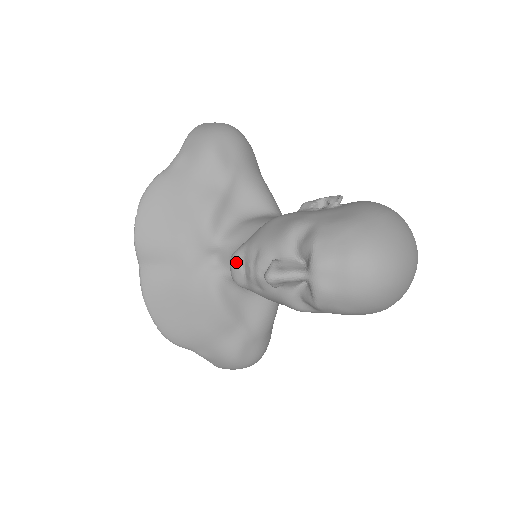
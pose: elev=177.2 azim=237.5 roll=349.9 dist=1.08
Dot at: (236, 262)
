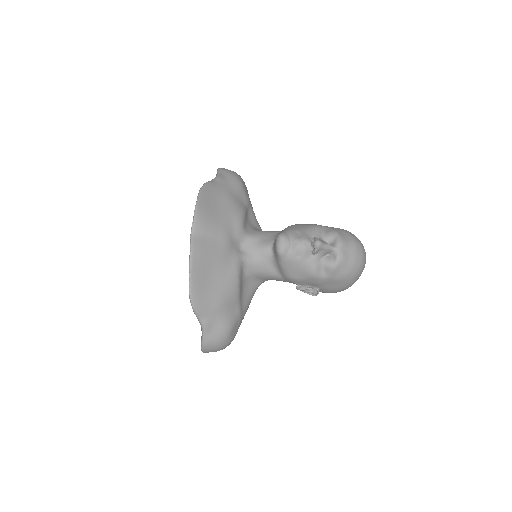
Dot at: (286, 237)
